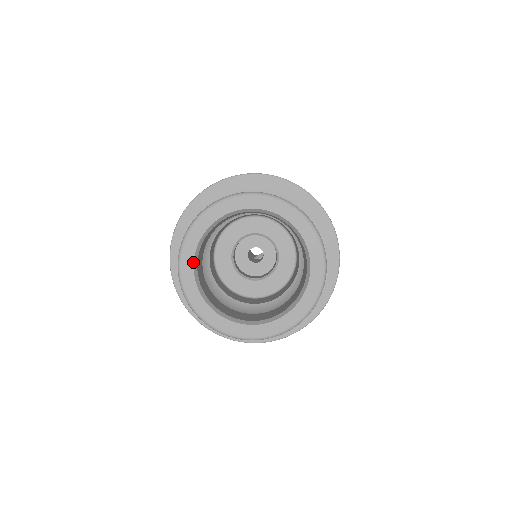
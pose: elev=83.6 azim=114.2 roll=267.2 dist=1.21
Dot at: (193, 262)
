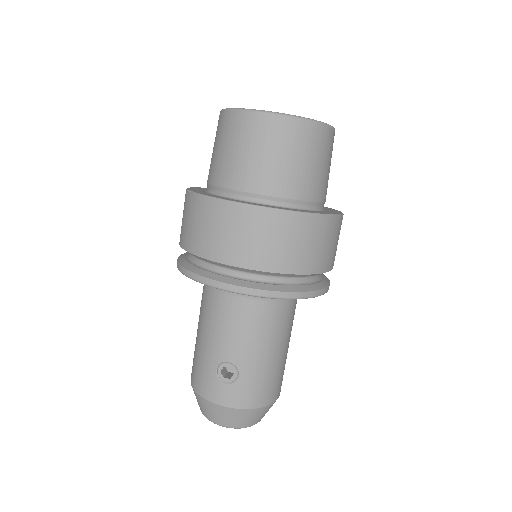
Dot at: occluded
